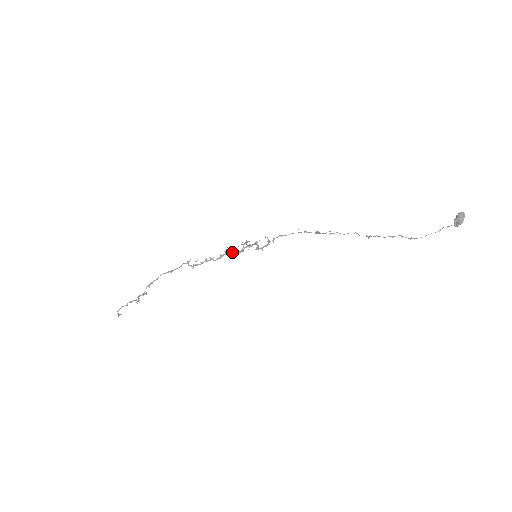
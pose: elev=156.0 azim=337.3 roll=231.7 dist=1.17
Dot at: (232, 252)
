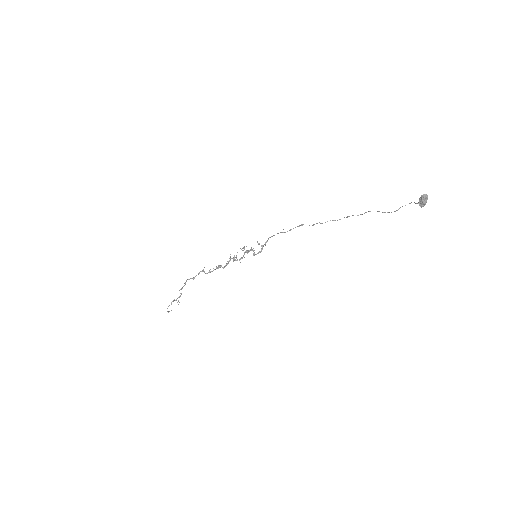
Dot at: (235, 260)
